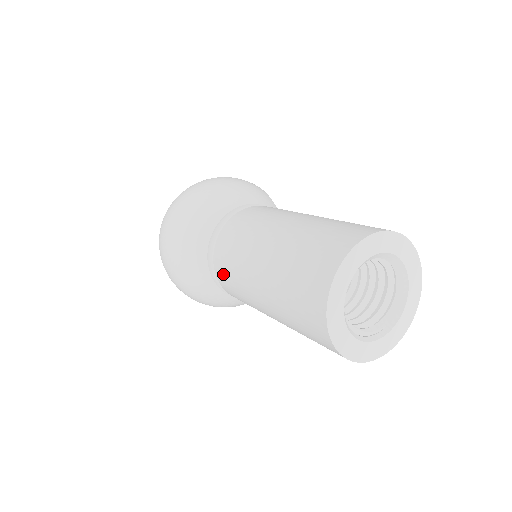
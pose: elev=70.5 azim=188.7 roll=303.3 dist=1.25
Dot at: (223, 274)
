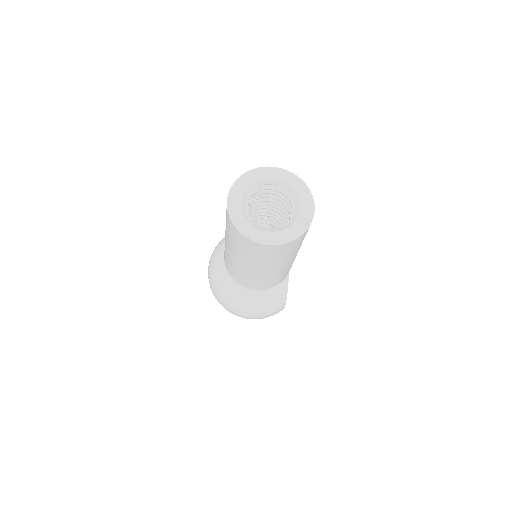
Dot at: (224, 252)
